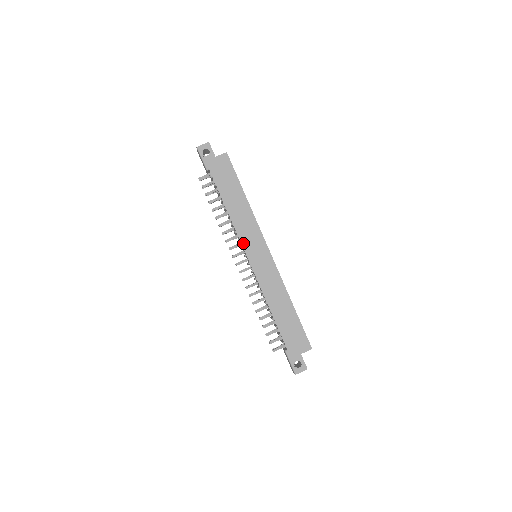
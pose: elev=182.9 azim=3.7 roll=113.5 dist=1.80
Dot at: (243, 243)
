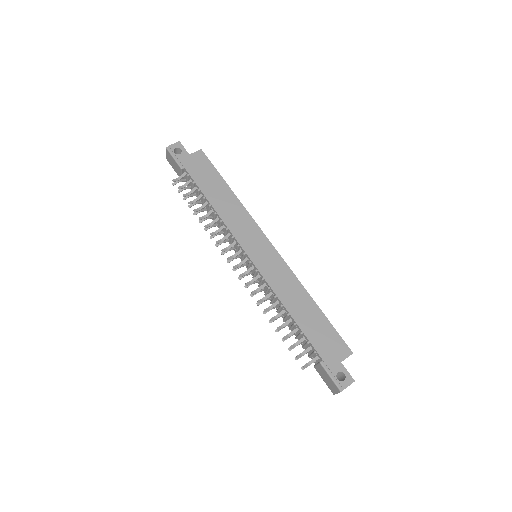
Dot at: (238, 239)
